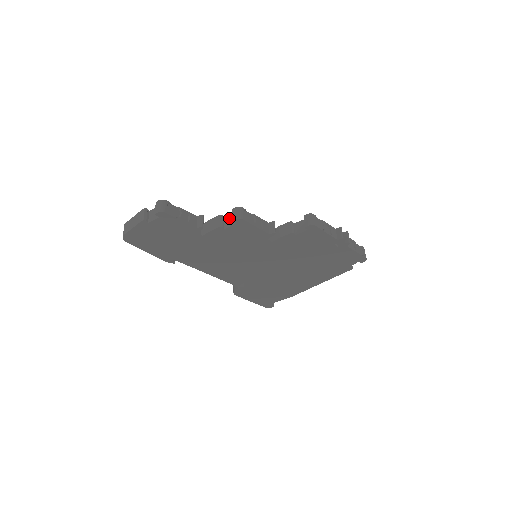
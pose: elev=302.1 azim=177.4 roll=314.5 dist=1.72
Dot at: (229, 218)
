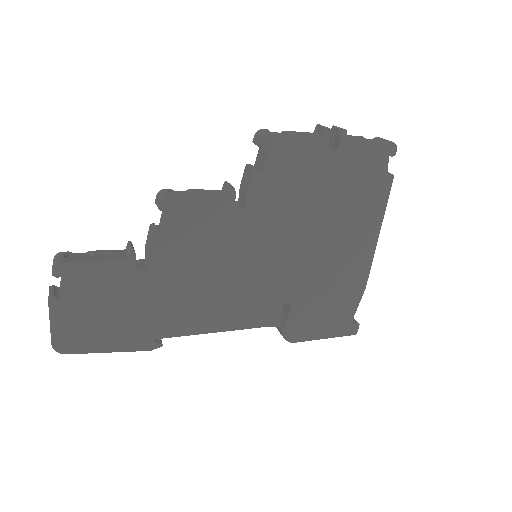
Dot at: (162, 217)
